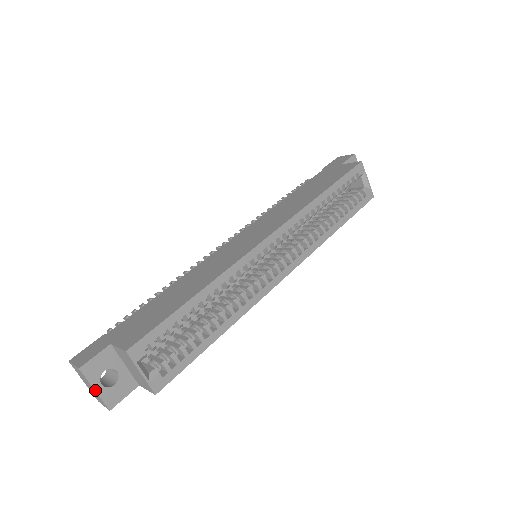
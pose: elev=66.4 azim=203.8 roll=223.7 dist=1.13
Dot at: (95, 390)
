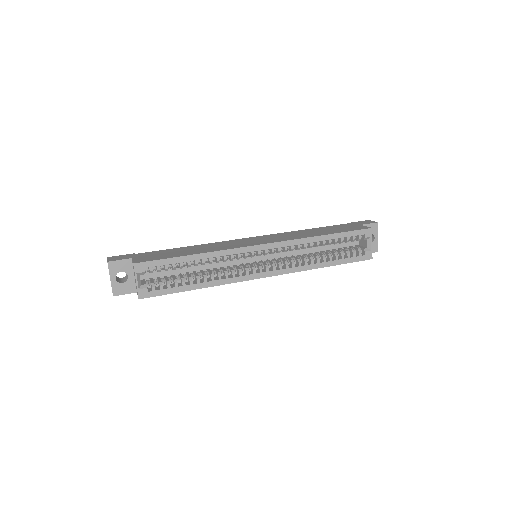
Dot at: (111, 279)
